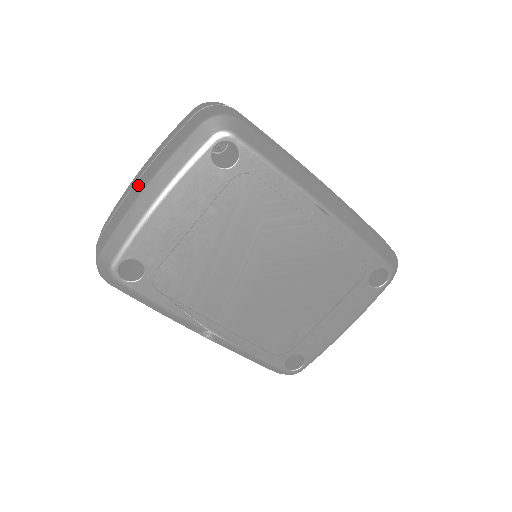
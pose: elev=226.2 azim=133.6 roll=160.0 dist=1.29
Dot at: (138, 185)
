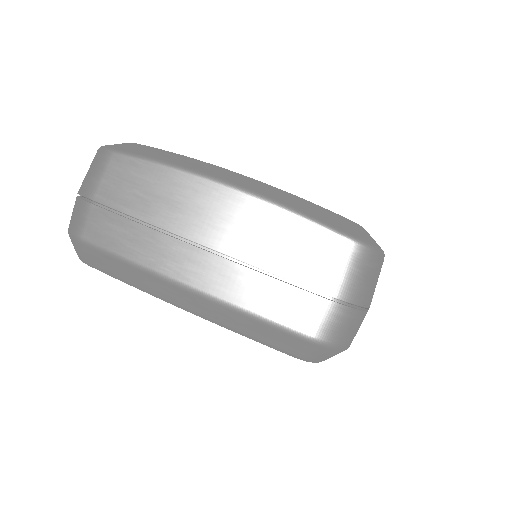
Dot at: (181, 259)
